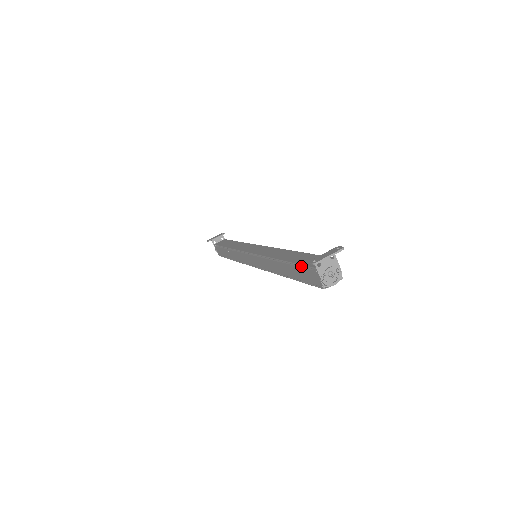
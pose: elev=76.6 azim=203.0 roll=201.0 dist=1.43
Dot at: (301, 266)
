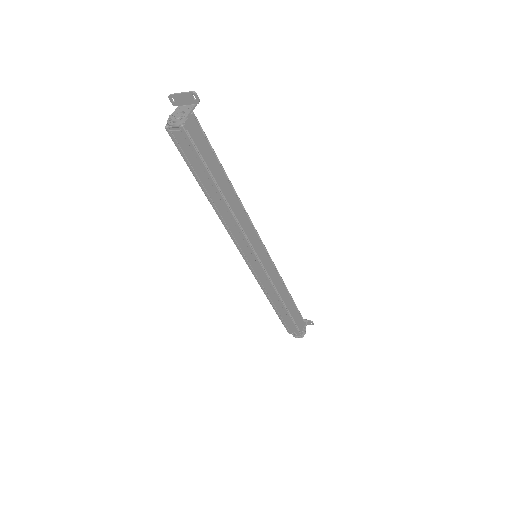
Dot at: occluded
